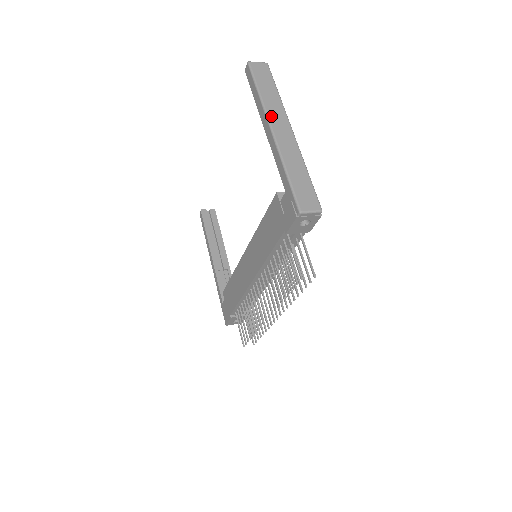
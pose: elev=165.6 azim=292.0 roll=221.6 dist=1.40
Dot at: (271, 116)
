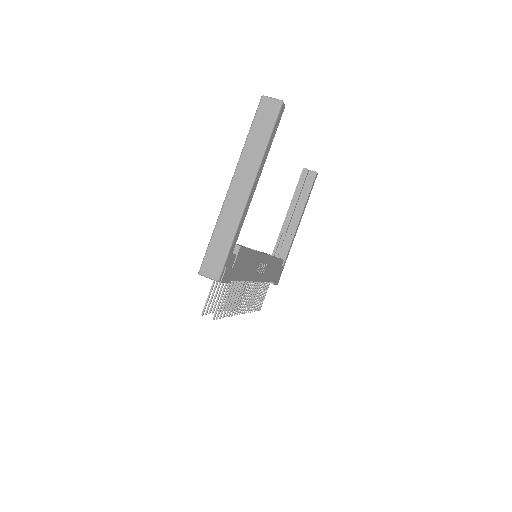
Dot at: (239, 169)
